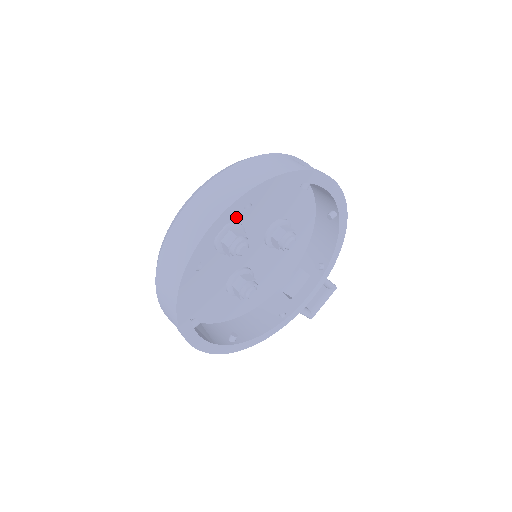
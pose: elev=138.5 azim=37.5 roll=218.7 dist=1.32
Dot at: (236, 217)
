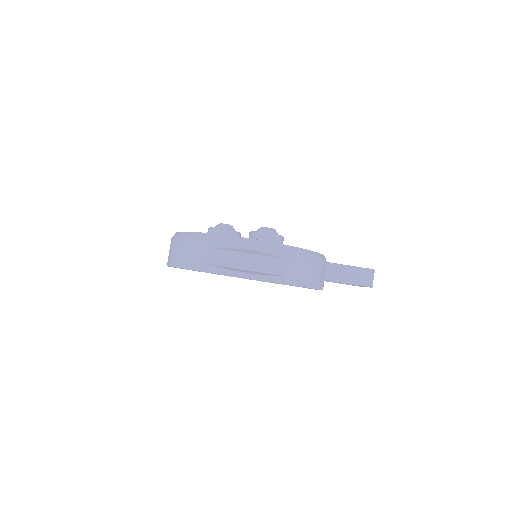
Dot at: occluded
